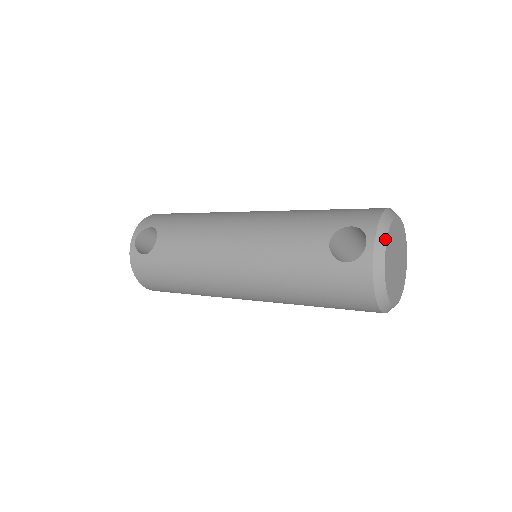
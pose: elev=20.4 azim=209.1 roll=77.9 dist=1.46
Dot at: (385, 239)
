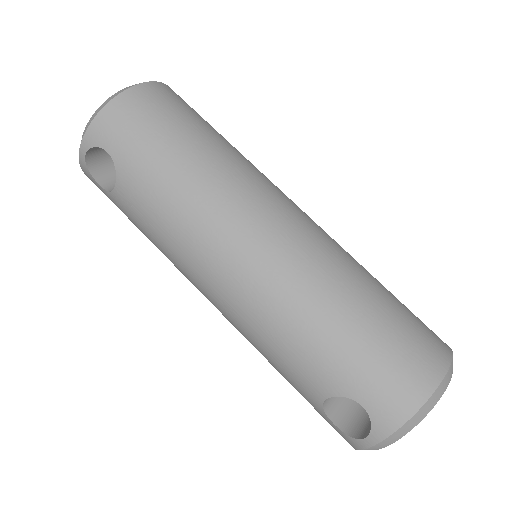
Dot at: (391, 443)
